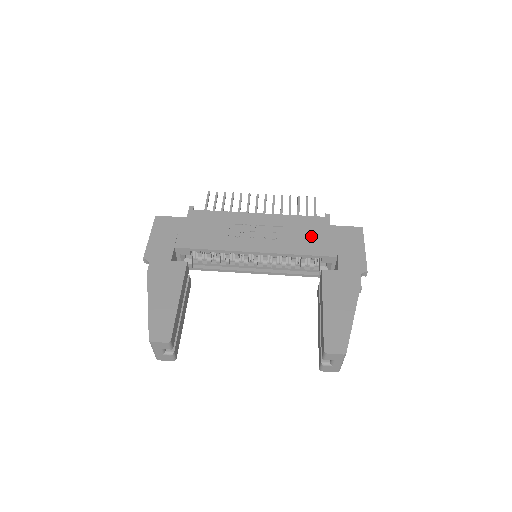
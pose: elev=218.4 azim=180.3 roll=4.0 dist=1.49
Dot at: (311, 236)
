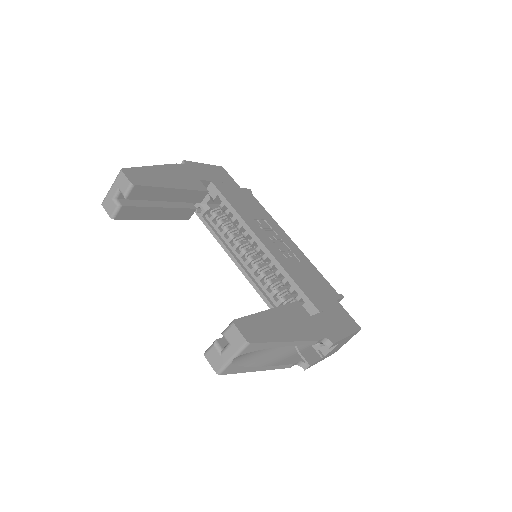
Dot at: (314, 285)
